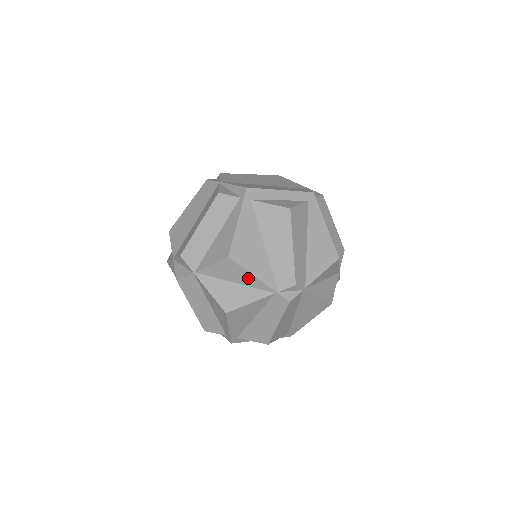
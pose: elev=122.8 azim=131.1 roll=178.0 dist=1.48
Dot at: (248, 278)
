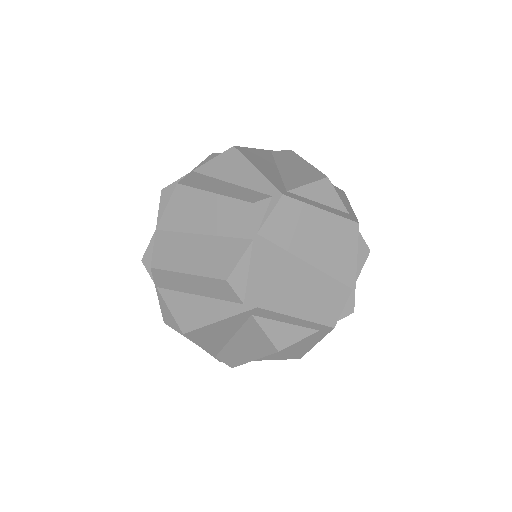
Dot at: occluded
